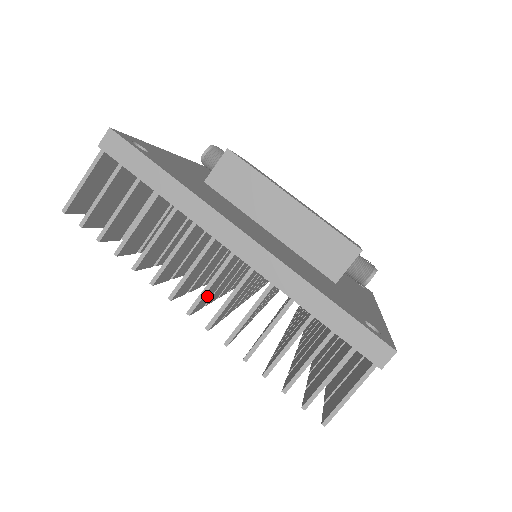
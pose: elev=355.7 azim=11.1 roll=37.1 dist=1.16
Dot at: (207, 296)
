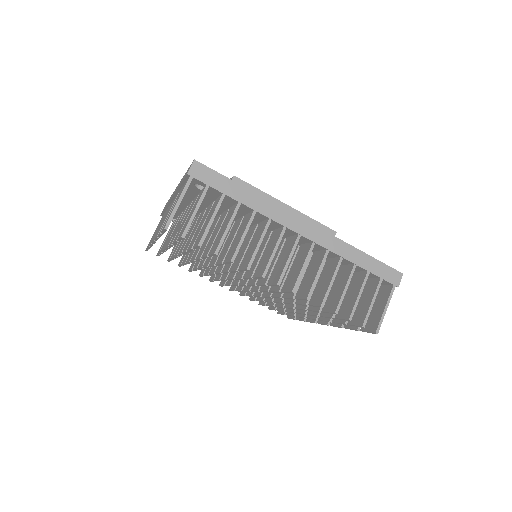
Dot at: occluded
